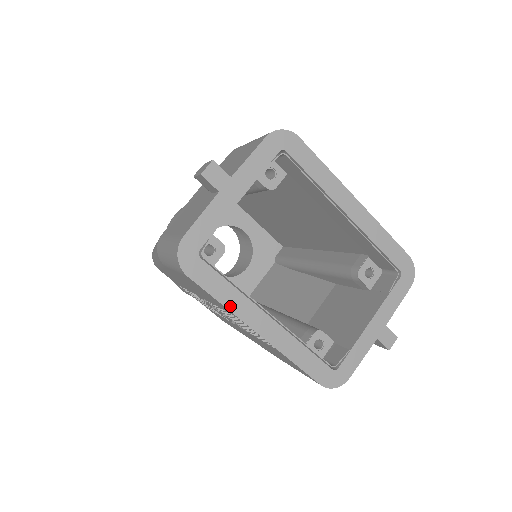
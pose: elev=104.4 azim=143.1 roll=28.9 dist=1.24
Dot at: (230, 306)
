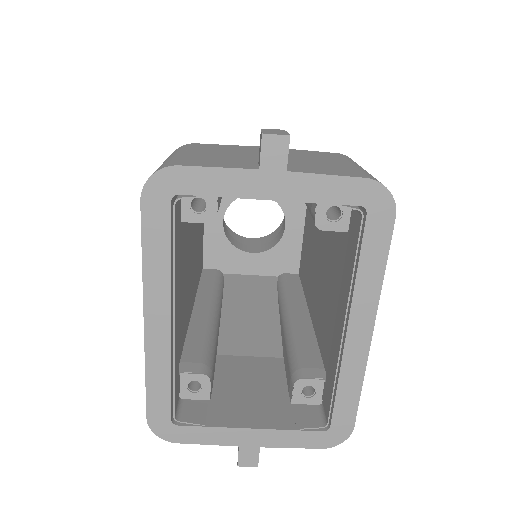
Dot at: (148, 270)
